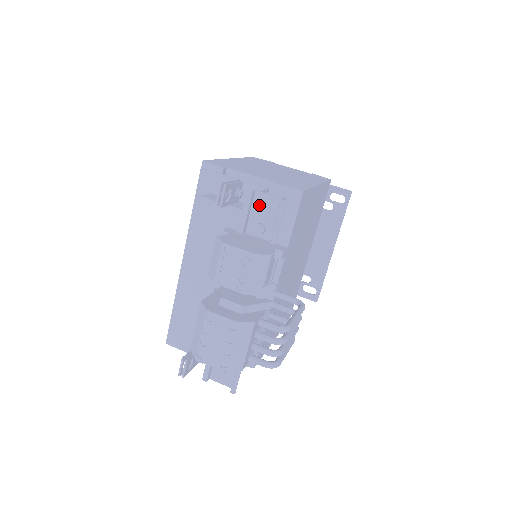
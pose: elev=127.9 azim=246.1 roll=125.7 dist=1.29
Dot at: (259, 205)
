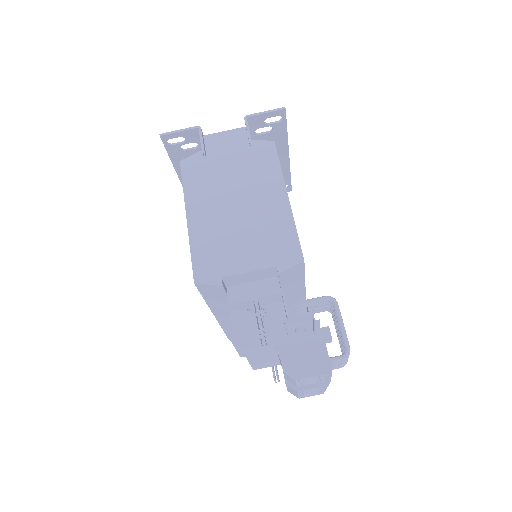
Dot at: (292, 323)
